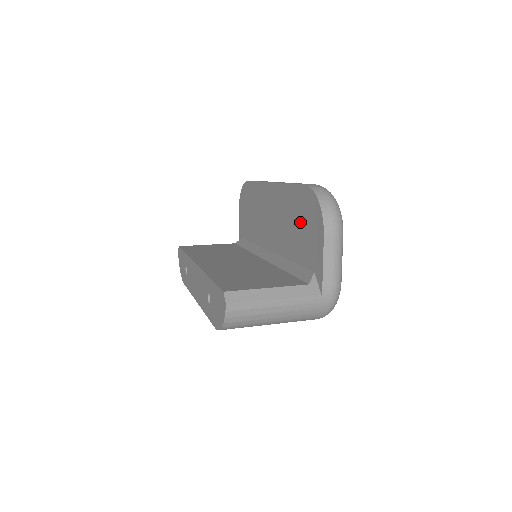
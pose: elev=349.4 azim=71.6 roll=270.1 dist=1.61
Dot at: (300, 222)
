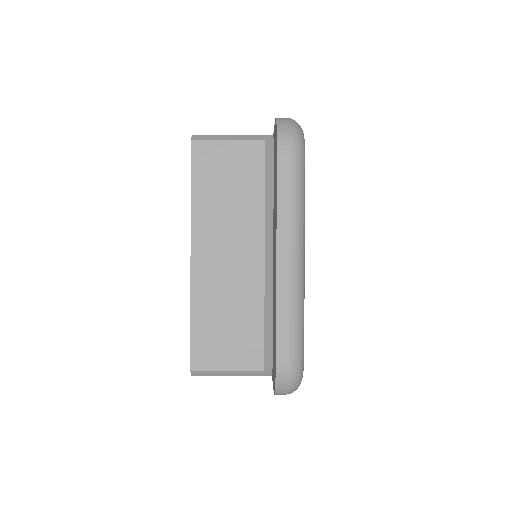
Dot at: (274, 343)
